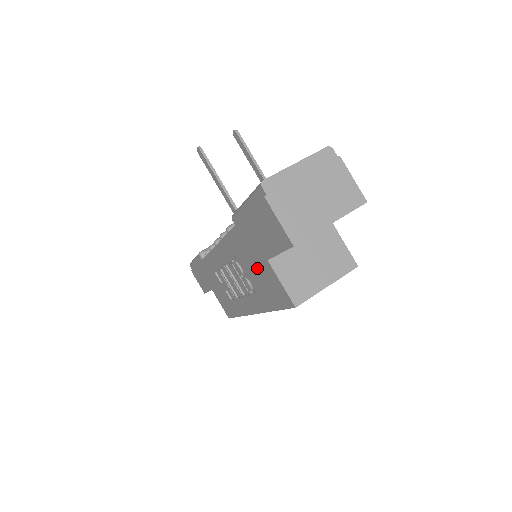
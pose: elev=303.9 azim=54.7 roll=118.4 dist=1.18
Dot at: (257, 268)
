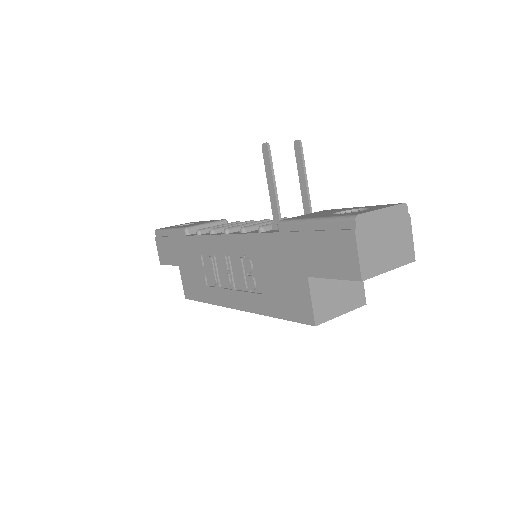
Dot at: (283, 277)
